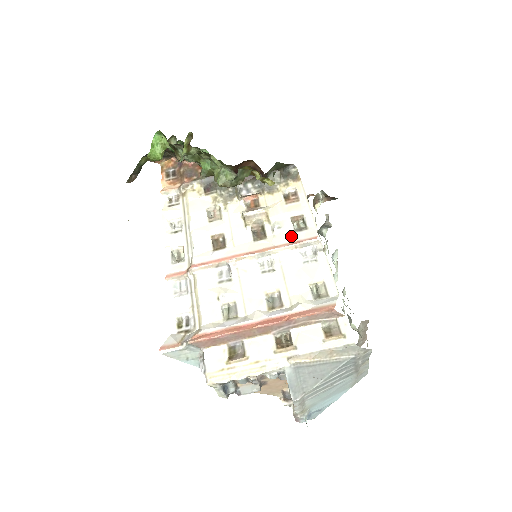
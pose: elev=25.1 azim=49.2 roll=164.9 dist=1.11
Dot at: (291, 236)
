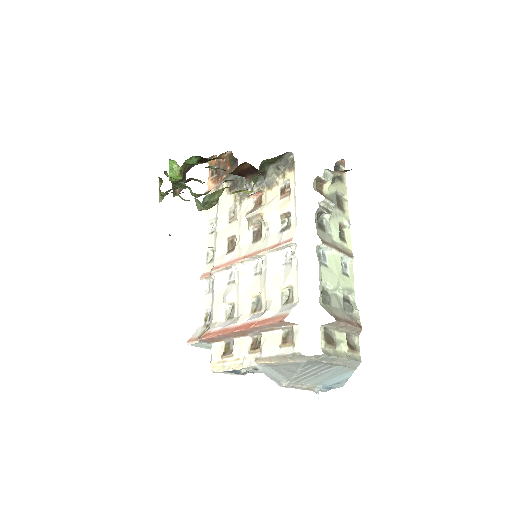
Dot at: (276, 238)
